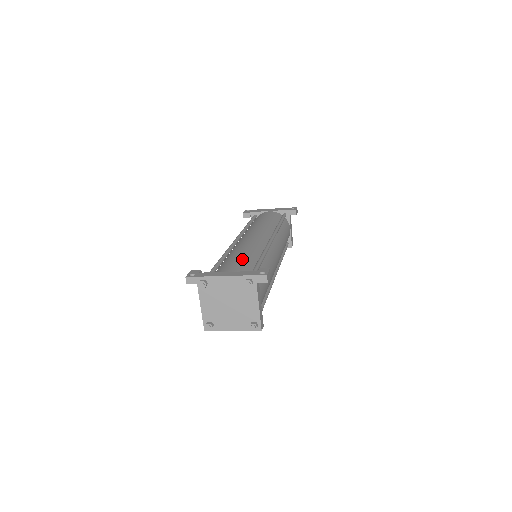
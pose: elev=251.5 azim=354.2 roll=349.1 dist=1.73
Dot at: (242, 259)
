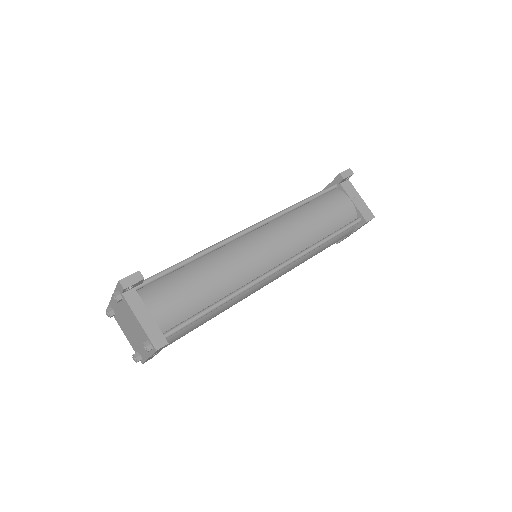
Dot at: occluded
